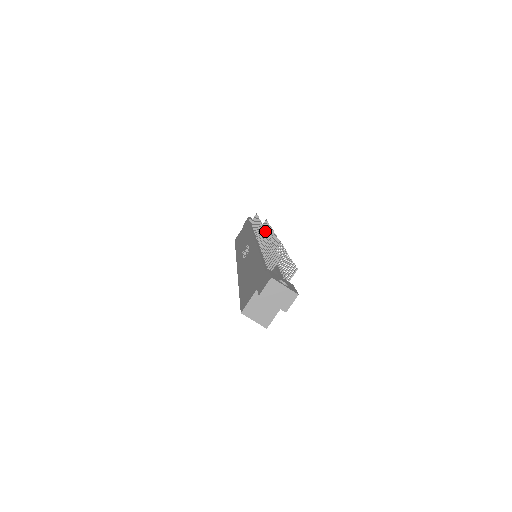
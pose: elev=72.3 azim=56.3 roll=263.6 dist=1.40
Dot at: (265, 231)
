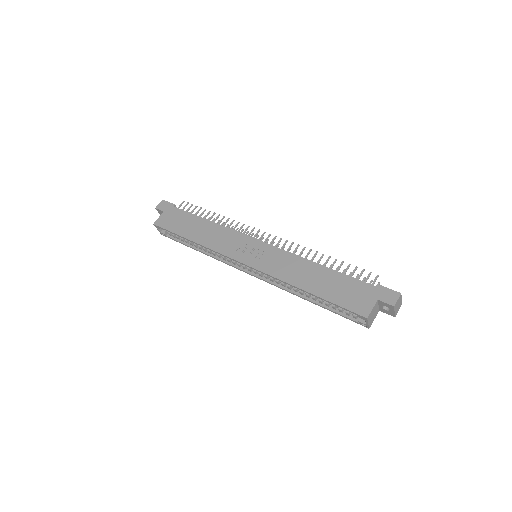
Dot at: (276, 236)
